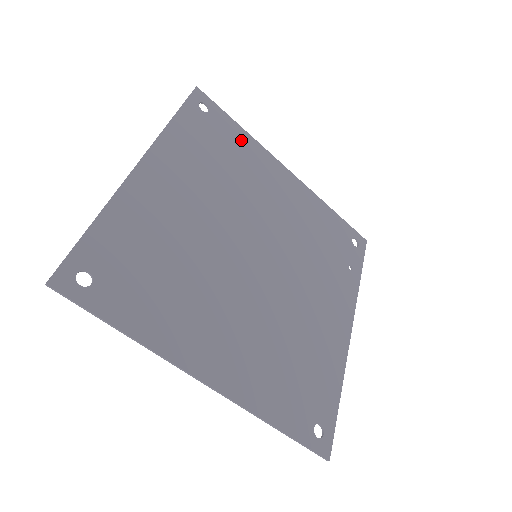
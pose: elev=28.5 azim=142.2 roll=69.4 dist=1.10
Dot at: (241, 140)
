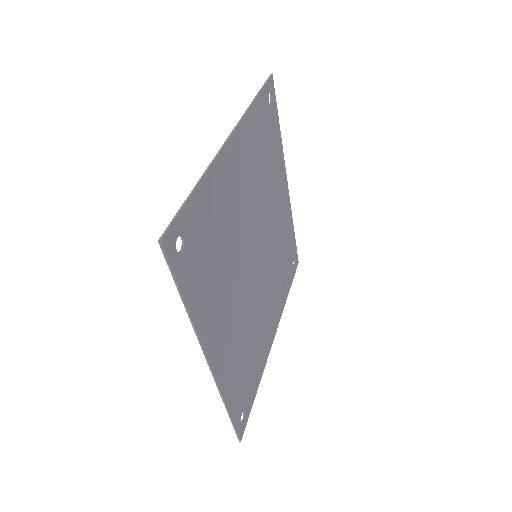
Dot at: (277, 142)
